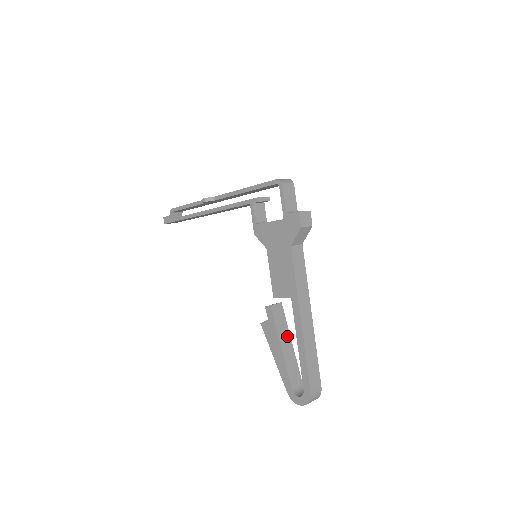
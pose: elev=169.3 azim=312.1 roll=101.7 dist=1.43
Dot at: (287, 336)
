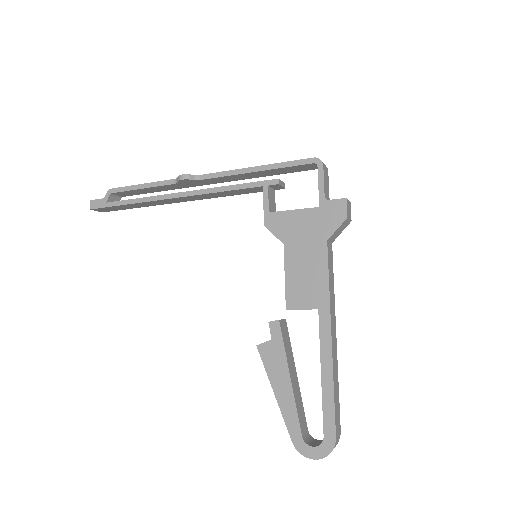
Dot at: (293, 364)
